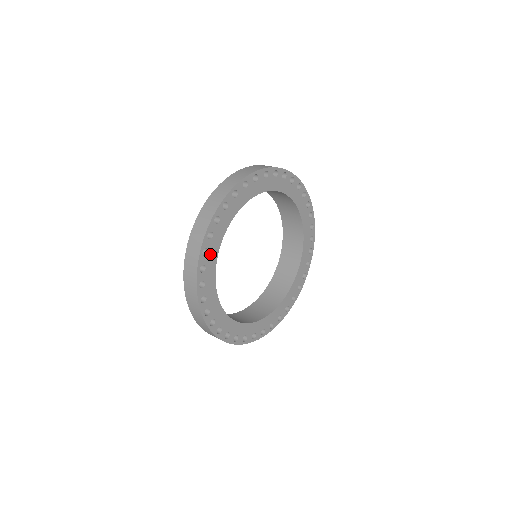
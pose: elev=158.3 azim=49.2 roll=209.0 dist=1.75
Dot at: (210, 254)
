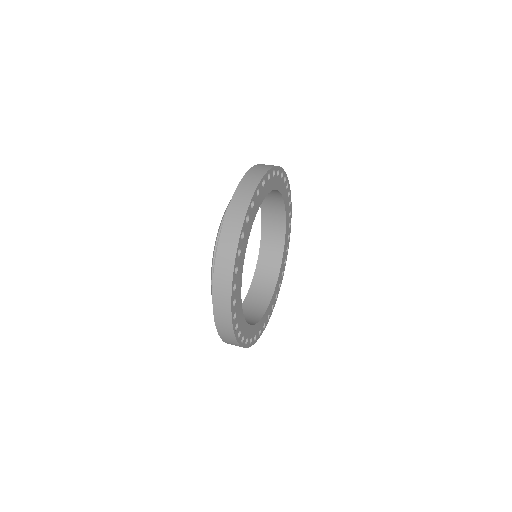
Dot at: (245, 333)
